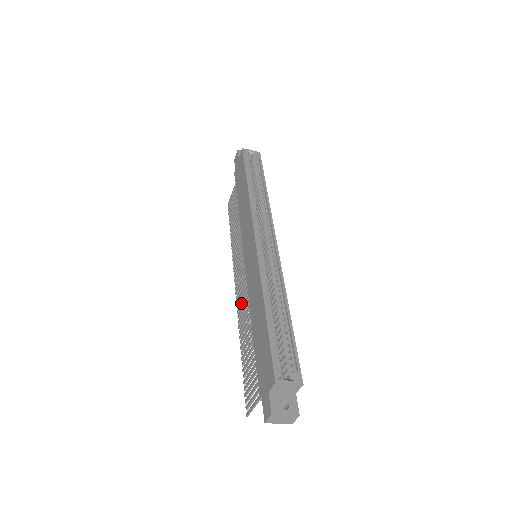
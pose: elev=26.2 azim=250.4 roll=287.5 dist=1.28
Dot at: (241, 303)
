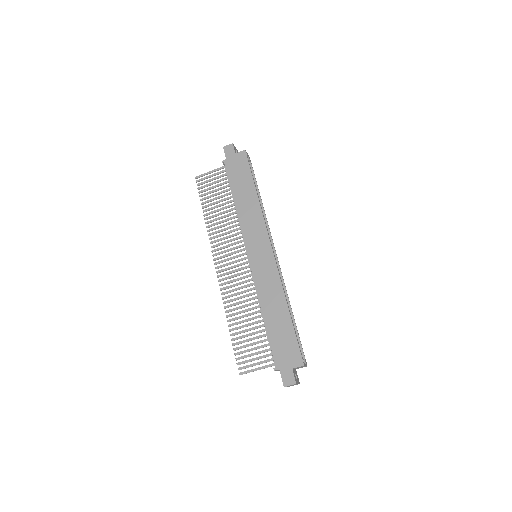
Dot at: (231, 286)
